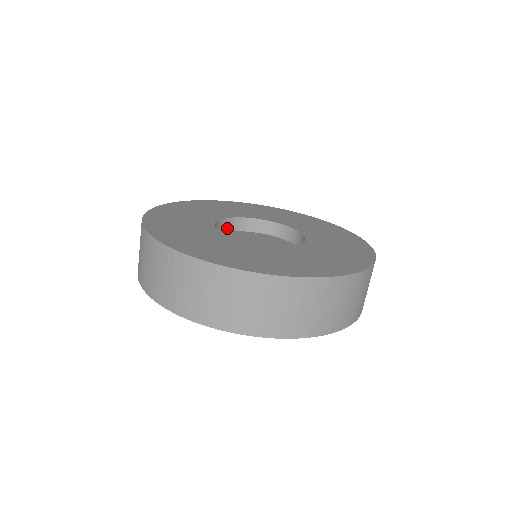
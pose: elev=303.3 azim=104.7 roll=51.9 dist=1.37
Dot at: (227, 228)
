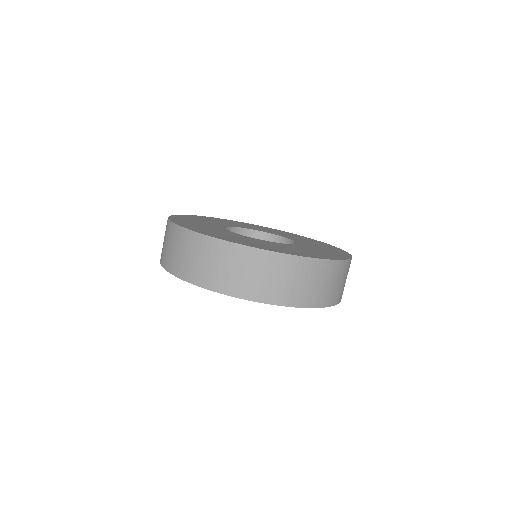
Dot at: occluded
